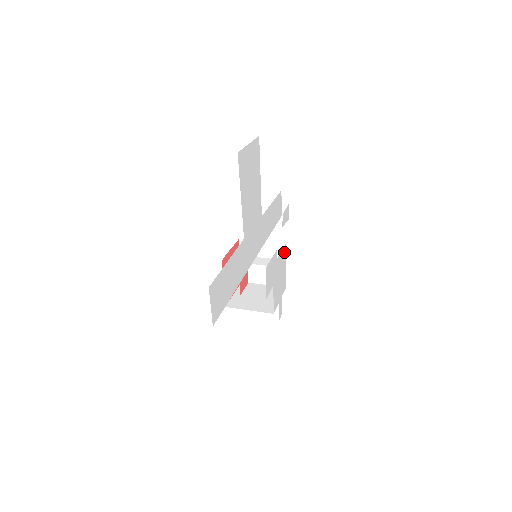
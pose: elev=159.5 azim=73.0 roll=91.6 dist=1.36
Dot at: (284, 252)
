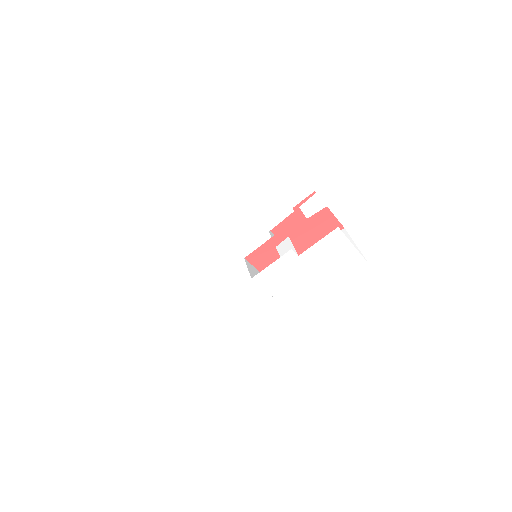
Dot at: (337, 235)
